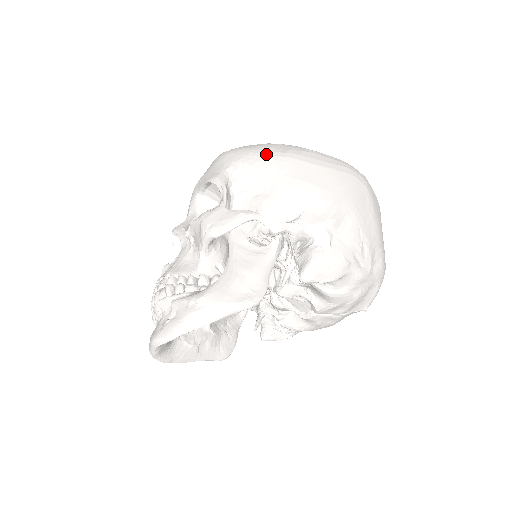
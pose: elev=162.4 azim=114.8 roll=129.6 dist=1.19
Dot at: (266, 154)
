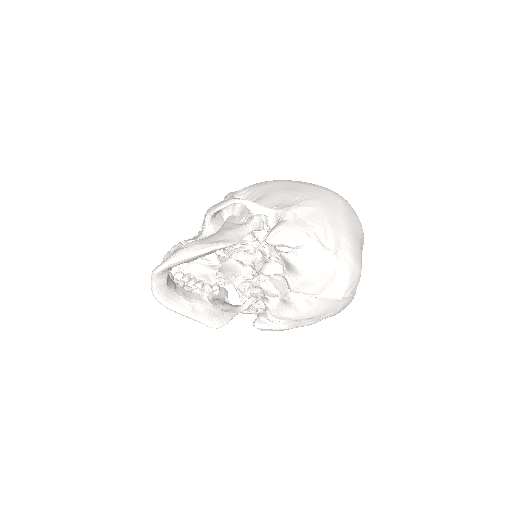
Dot at: (268, 181)
